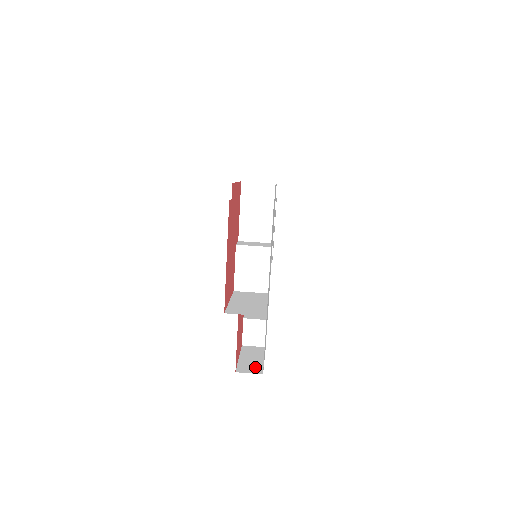
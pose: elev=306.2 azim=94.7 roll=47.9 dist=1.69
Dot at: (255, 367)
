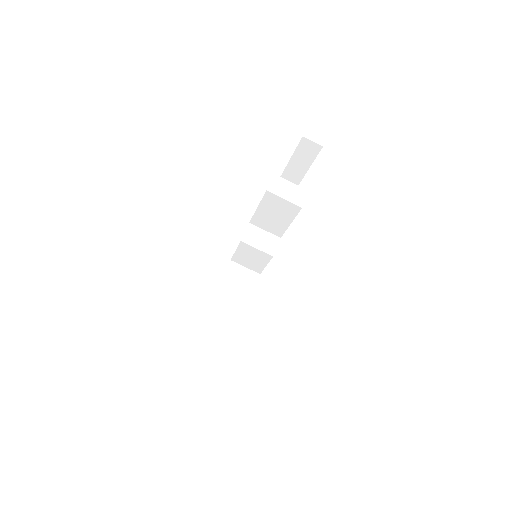
Dot at: (223, 332)
